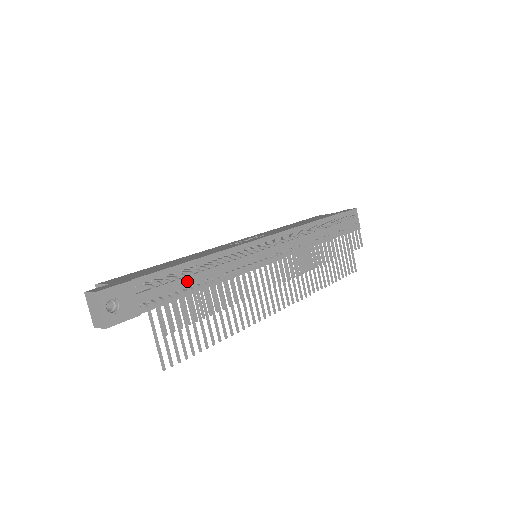
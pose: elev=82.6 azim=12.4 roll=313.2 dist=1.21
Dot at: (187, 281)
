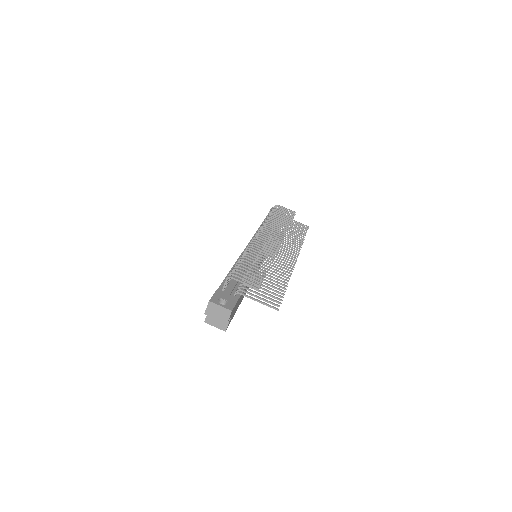
Dot at: (239, 267)
